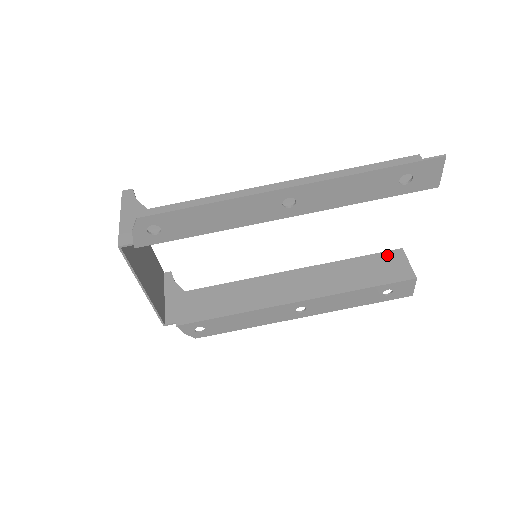
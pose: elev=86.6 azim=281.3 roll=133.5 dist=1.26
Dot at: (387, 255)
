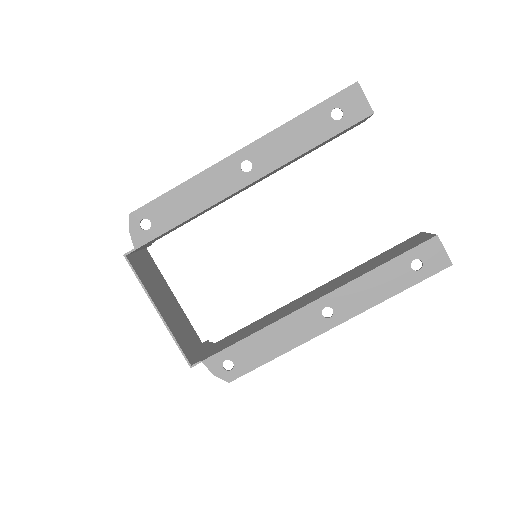
Dot at: (407, 241)
